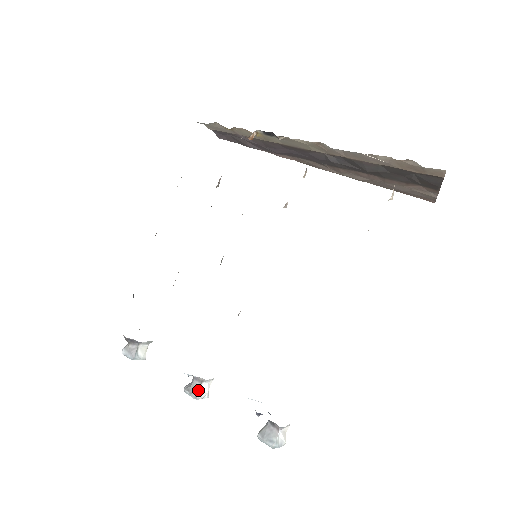
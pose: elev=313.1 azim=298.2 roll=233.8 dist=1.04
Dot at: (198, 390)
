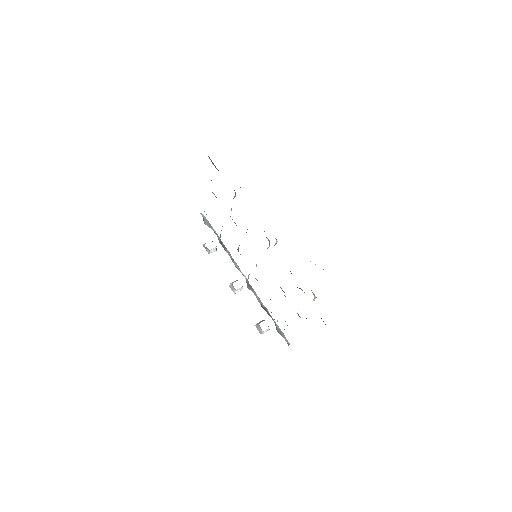
Dot at: (234, 291)
